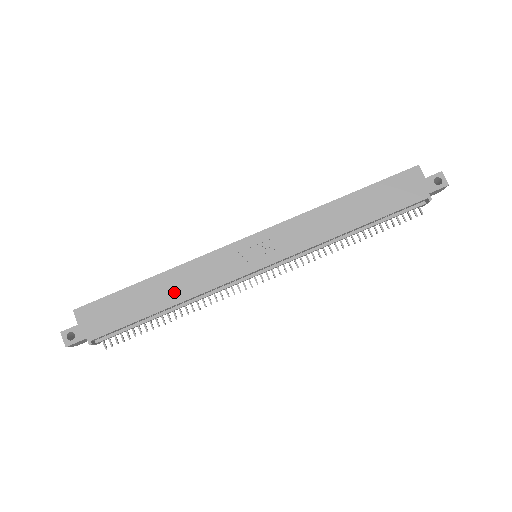
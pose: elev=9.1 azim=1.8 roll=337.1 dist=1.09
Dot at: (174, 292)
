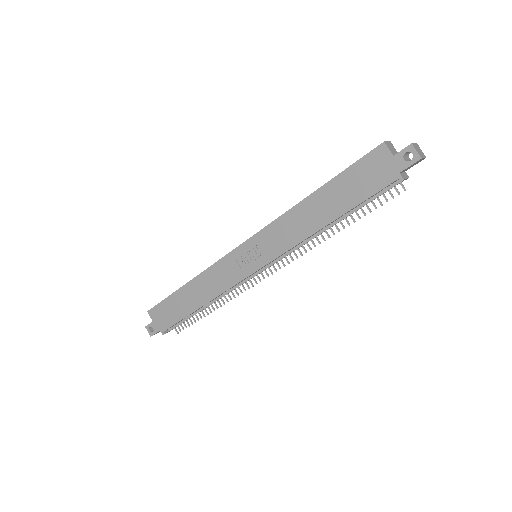
Dot at: (202, 295)
